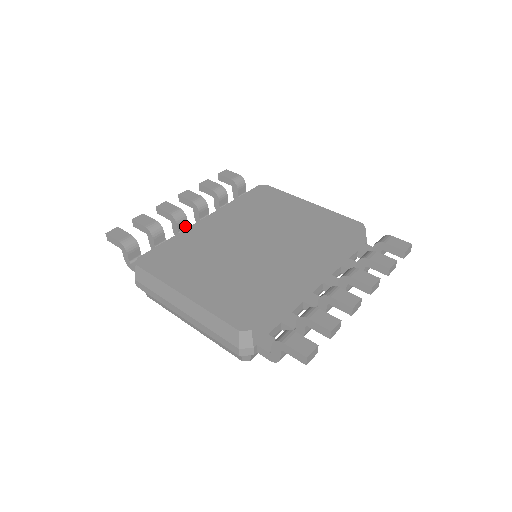
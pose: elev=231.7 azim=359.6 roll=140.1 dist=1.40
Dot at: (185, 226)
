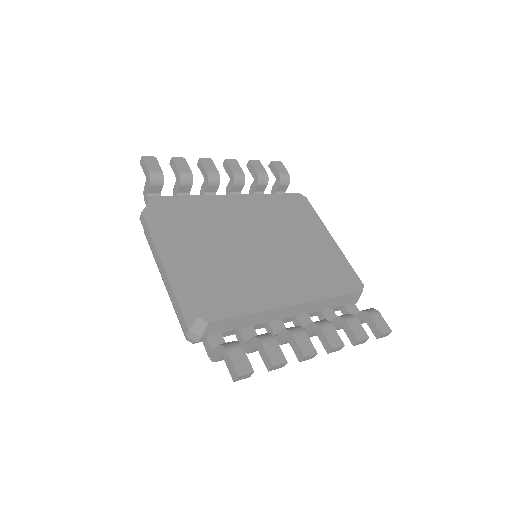
Dot at: (214, 190)
